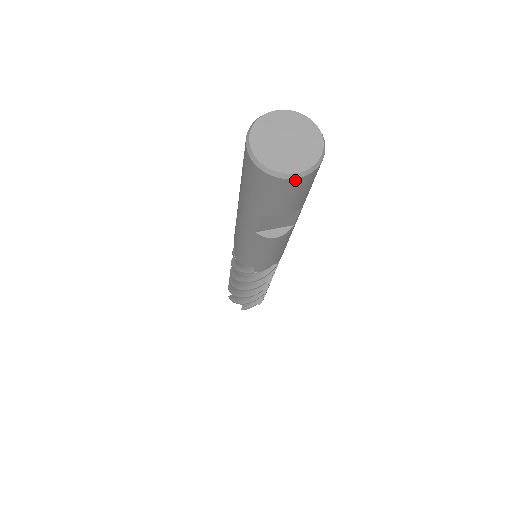
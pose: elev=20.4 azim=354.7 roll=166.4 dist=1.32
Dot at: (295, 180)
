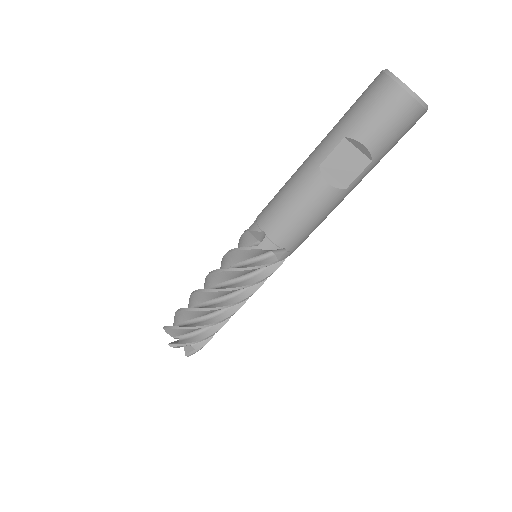
Dot at: (407, 97)
